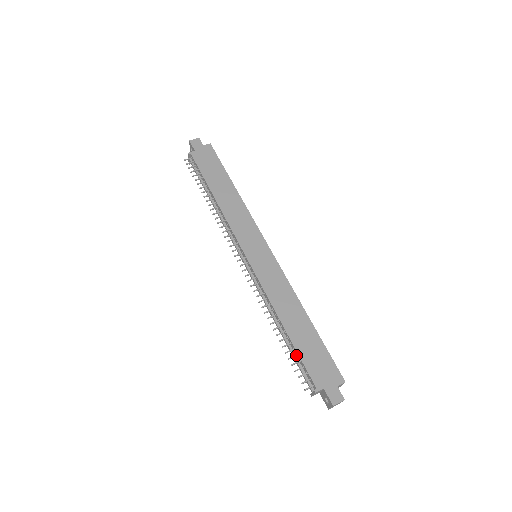
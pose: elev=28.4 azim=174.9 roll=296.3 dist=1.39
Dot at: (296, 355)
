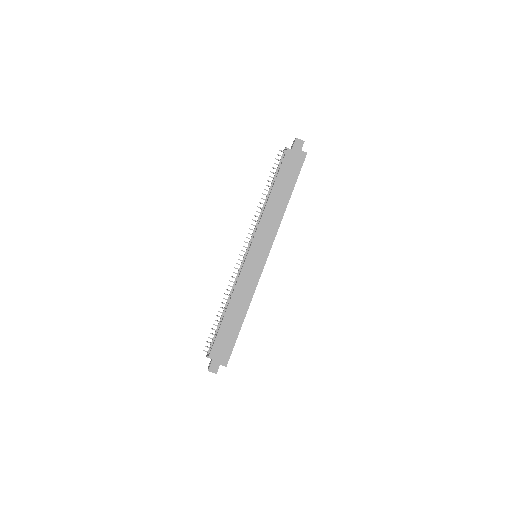
Dot at: (217, 331)
